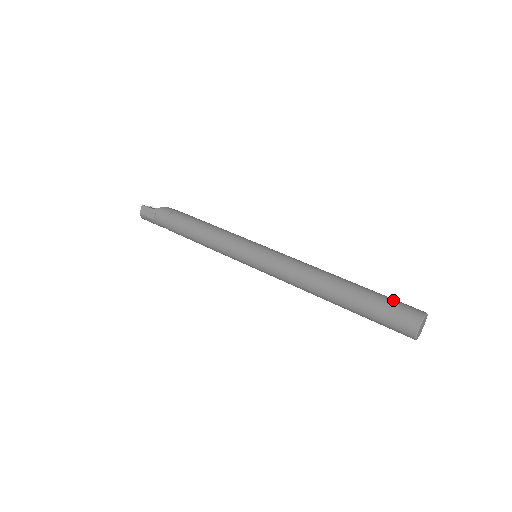
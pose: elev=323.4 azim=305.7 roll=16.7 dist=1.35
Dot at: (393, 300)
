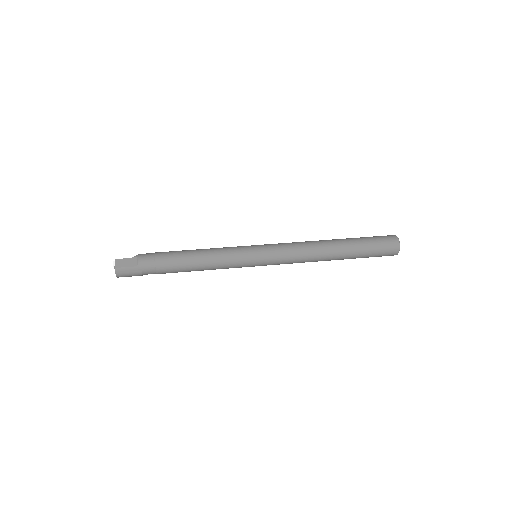
Dot at: occluded
